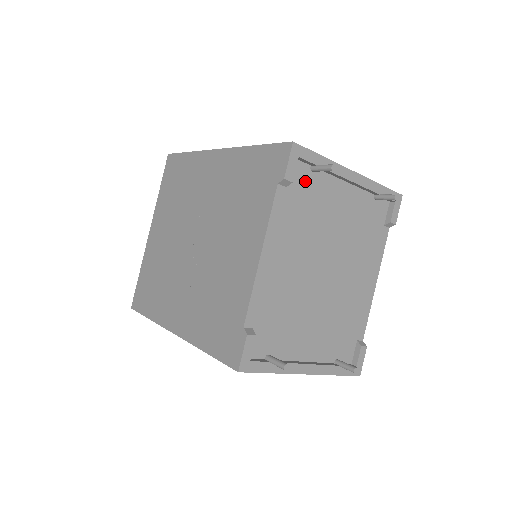
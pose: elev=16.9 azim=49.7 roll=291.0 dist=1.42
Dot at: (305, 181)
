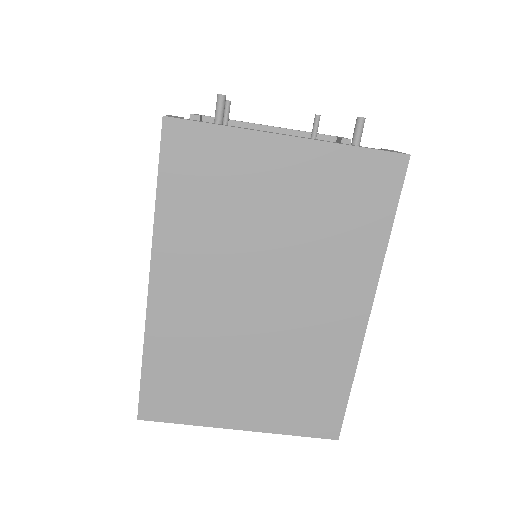
Dot at: occluded
